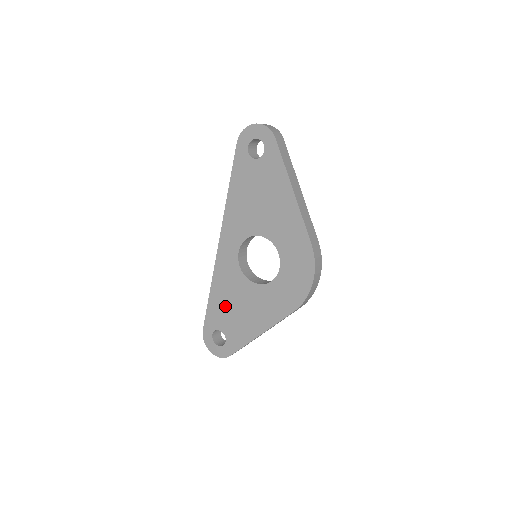
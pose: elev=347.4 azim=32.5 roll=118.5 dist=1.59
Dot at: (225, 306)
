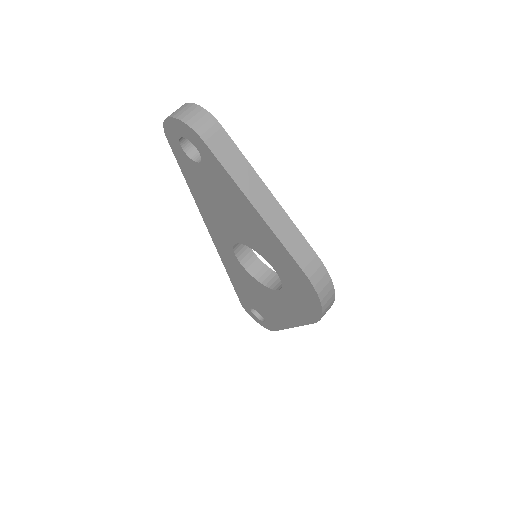
Dot at: (248, 294)
